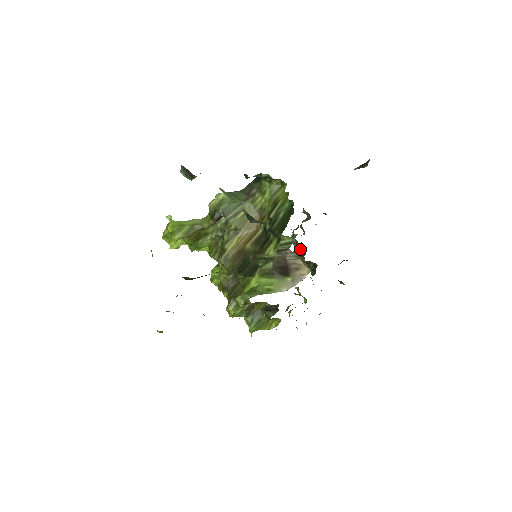
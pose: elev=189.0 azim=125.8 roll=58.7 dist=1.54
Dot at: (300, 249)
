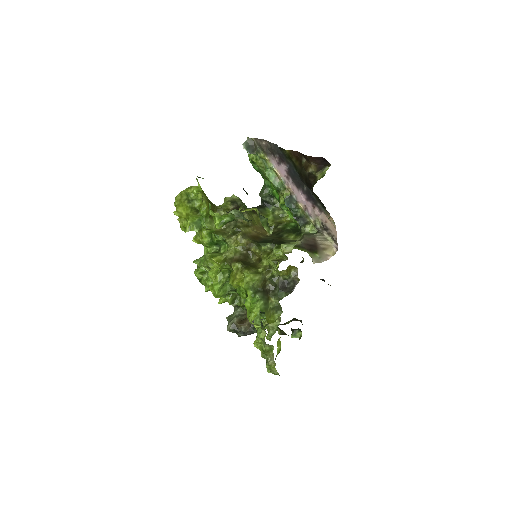
Dot at: occluded
